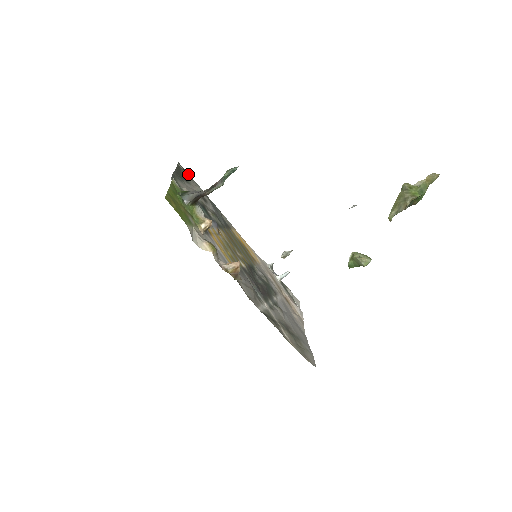
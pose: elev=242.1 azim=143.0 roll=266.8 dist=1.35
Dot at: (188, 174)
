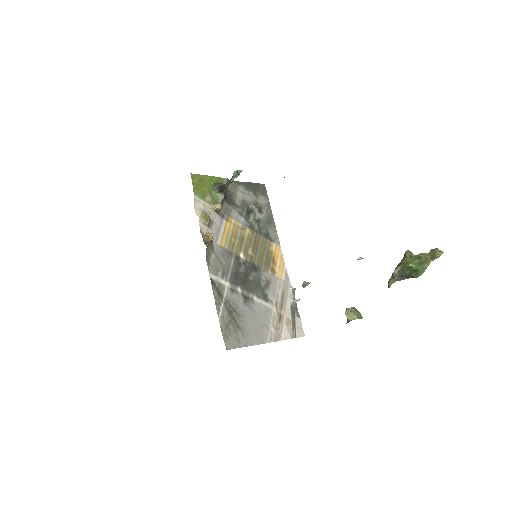
Dot at: (266, 194)
